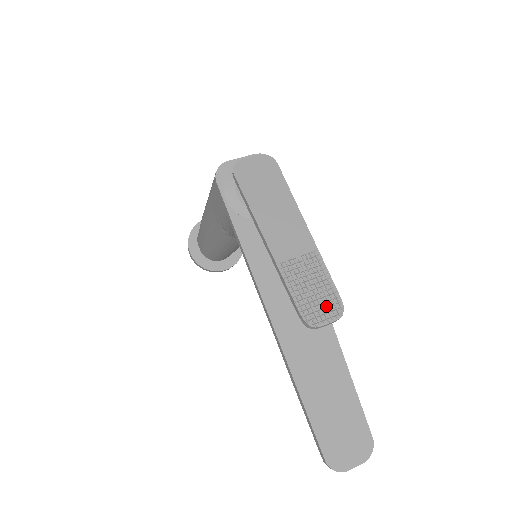
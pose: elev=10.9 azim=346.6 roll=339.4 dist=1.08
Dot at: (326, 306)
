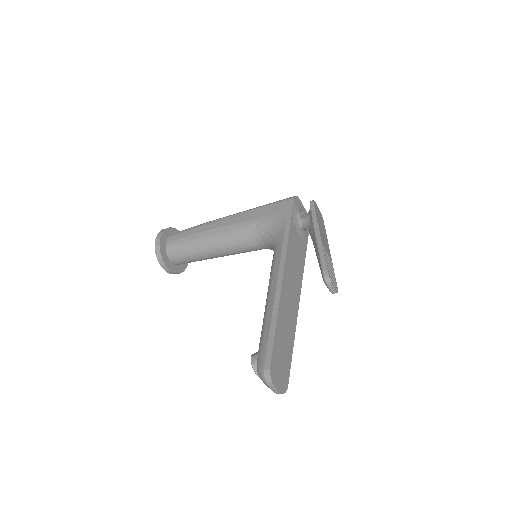
Dot at: (334, 281)
